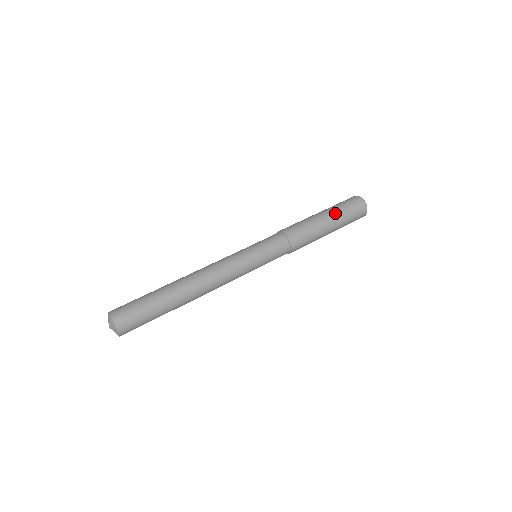
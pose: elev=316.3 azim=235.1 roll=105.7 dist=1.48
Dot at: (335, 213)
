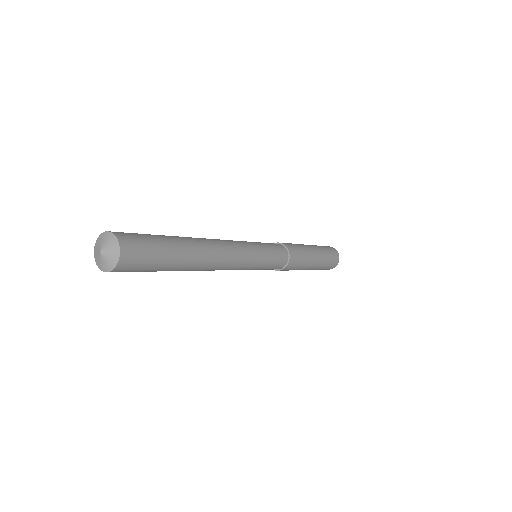
Dot at: (317, 247)
